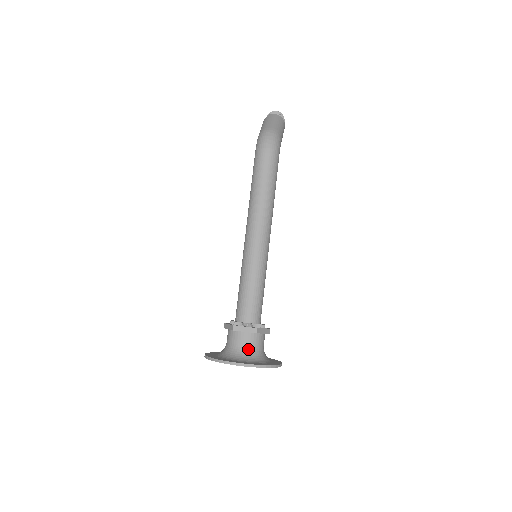
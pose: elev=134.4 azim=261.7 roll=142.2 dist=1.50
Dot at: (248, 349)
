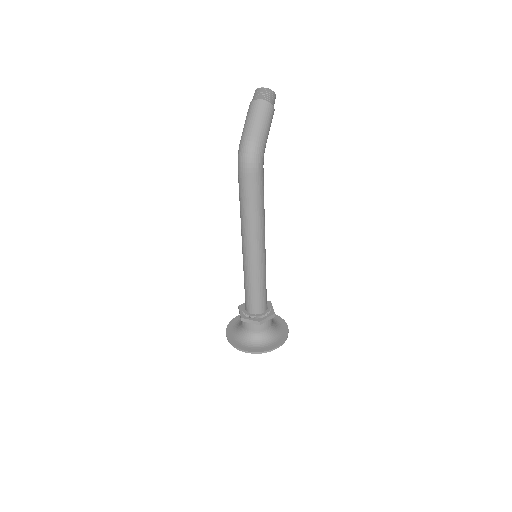
Dot at: (255, 333)
